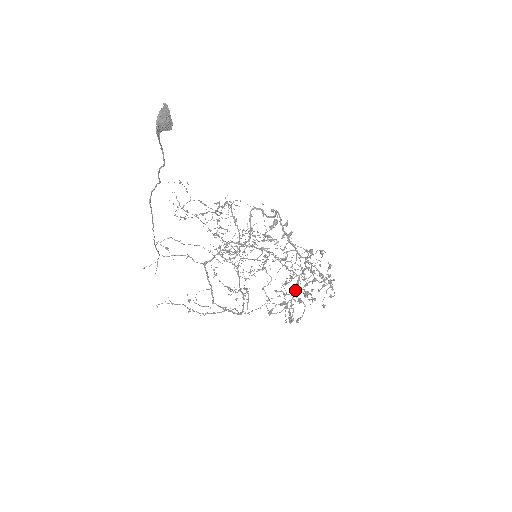
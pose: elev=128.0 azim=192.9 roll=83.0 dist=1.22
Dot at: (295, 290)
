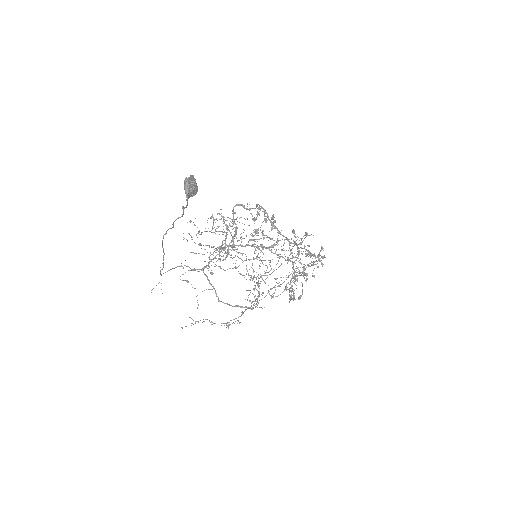
Dot at: occluded
